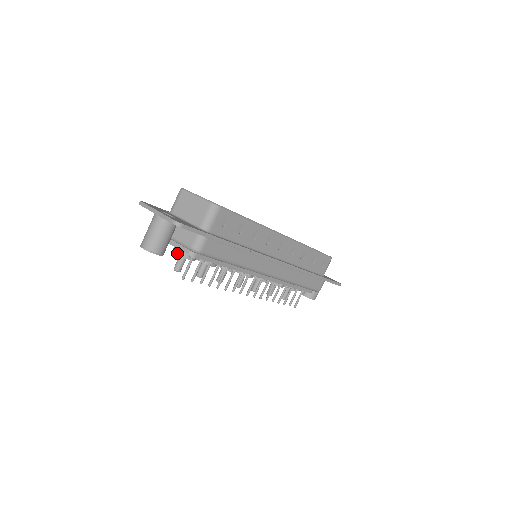
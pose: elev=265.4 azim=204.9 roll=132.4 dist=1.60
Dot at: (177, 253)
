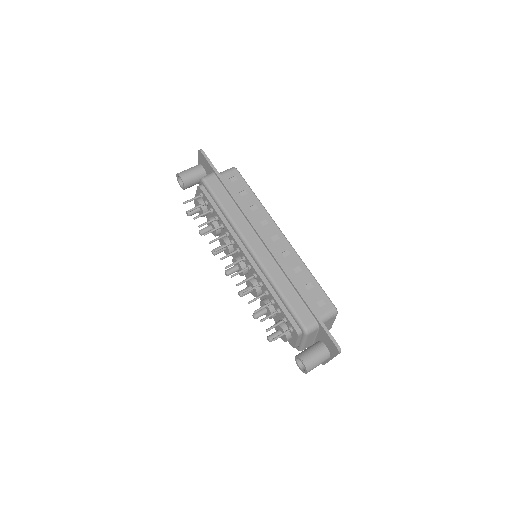
Dot at: (195, 200)
